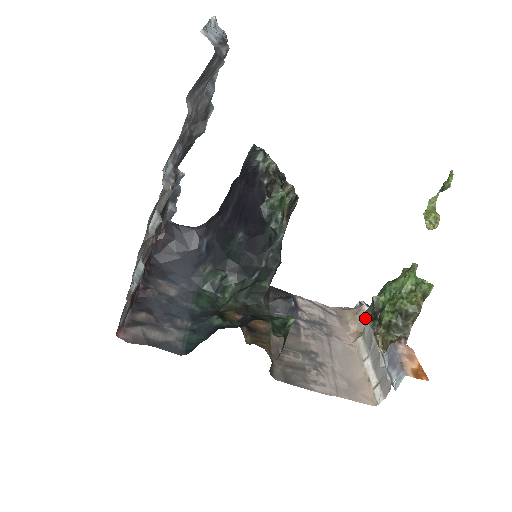
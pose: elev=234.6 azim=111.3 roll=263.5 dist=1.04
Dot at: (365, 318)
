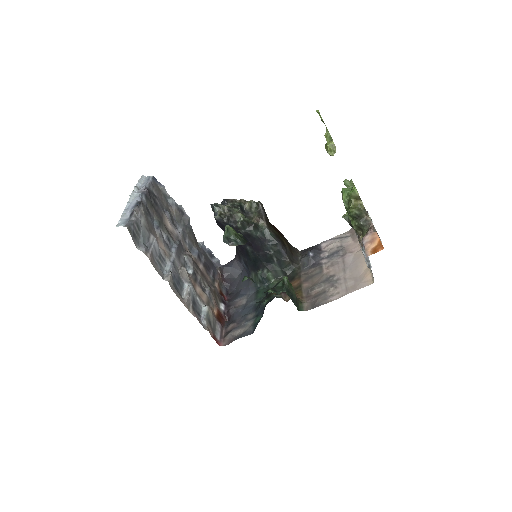
Dot at: (354, 229)
